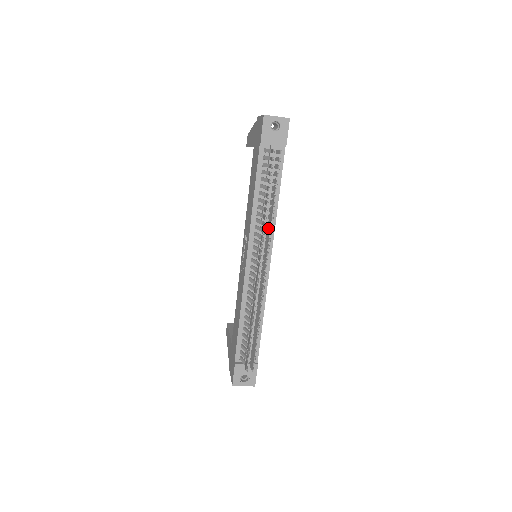
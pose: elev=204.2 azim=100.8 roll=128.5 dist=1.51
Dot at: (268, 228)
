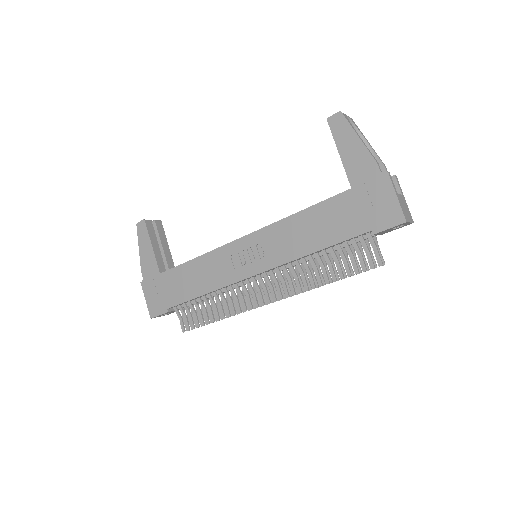
Dot at: occluded
